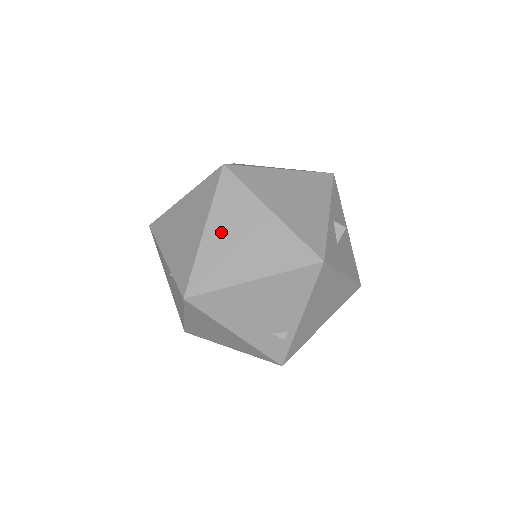
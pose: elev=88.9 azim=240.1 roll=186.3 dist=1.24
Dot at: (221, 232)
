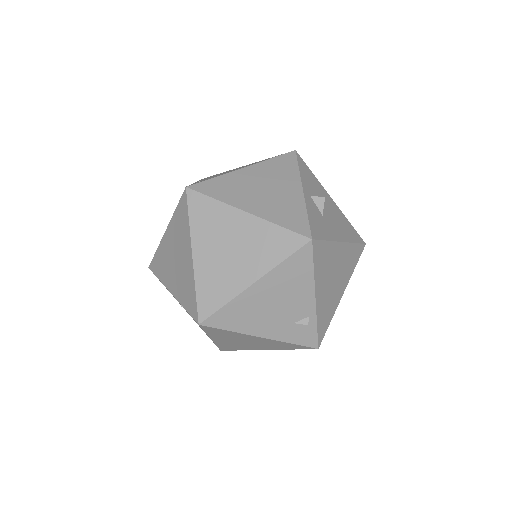
Dot at: (208, 250)
